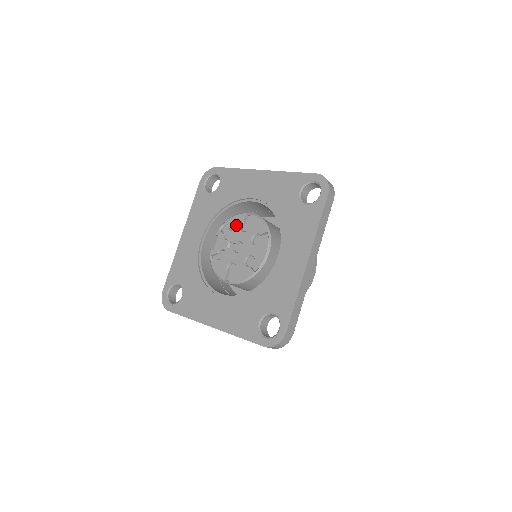
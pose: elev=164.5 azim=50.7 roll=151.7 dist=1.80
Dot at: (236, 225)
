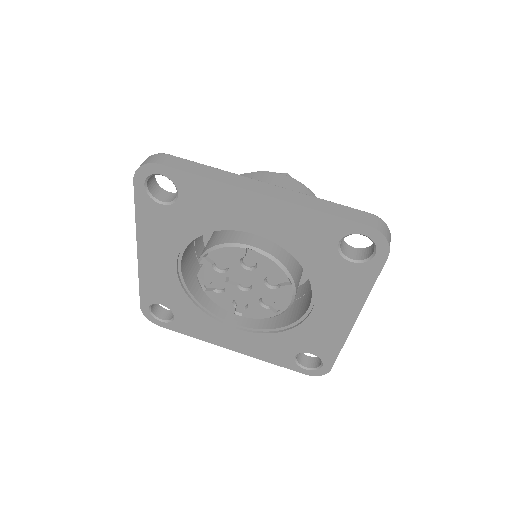
Dot at: (232, 260)
